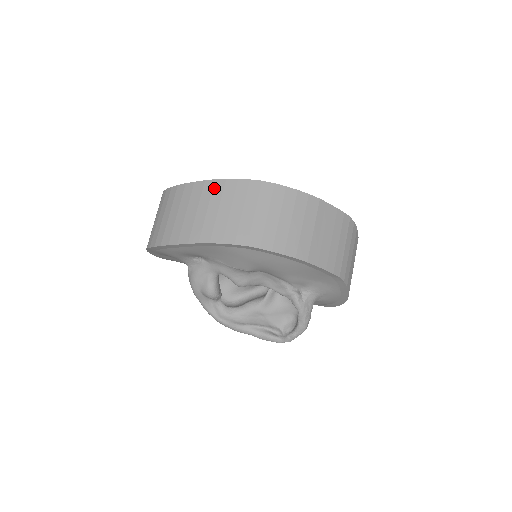
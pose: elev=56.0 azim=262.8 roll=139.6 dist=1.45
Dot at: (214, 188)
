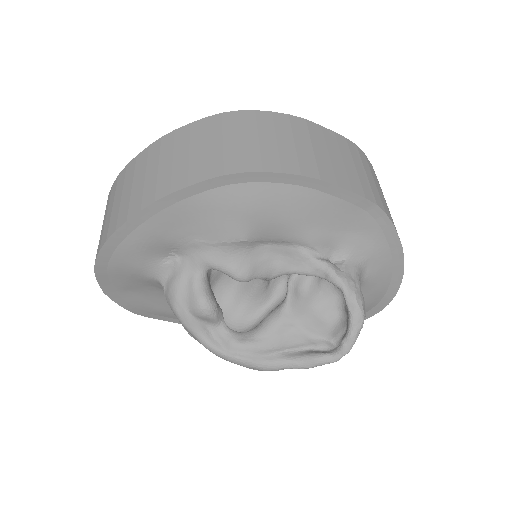
Dot at: (162, 144)
